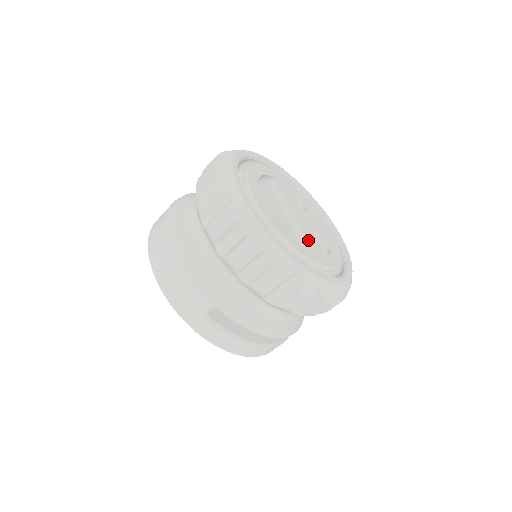
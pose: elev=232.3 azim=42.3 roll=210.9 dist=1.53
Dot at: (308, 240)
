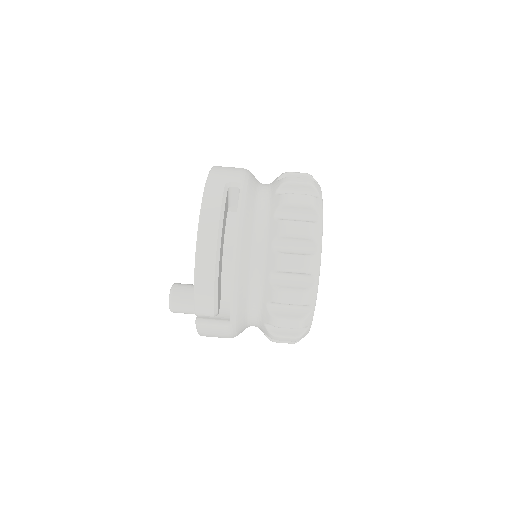
Dot at: occluded
